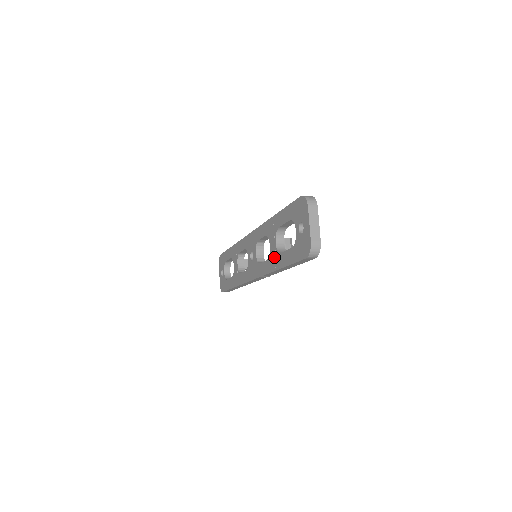
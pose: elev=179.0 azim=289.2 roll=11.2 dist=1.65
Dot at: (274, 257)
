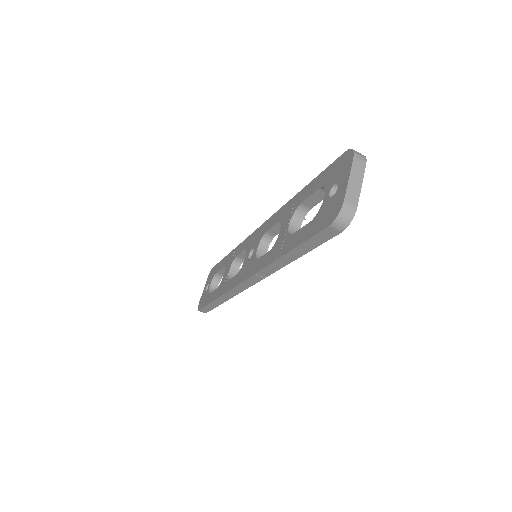
Dot at: (281, 243)
